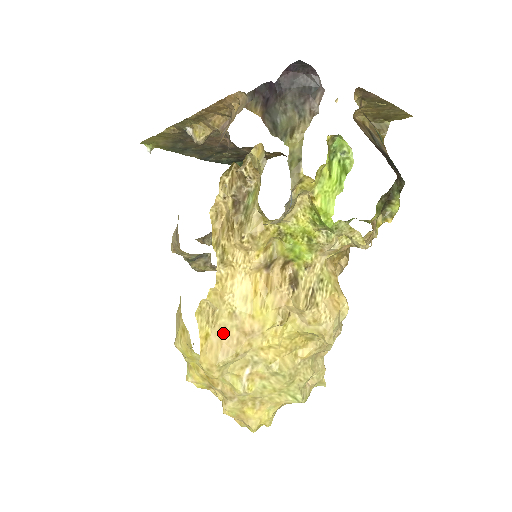
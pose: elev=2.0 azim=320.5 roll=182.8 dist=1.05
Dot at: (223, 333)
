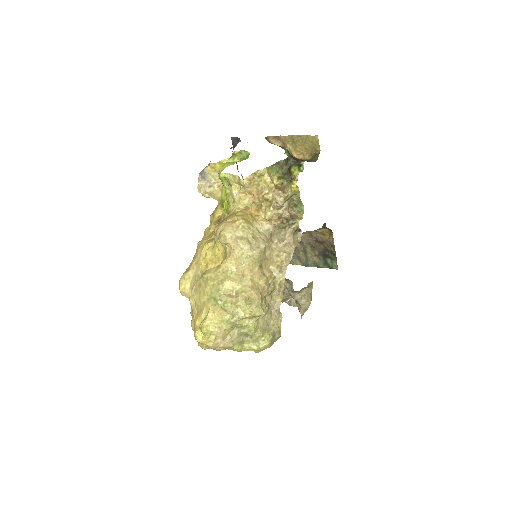
Dot at: occluded
